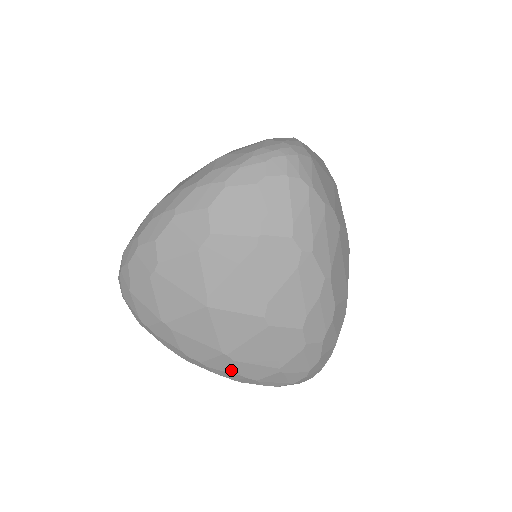
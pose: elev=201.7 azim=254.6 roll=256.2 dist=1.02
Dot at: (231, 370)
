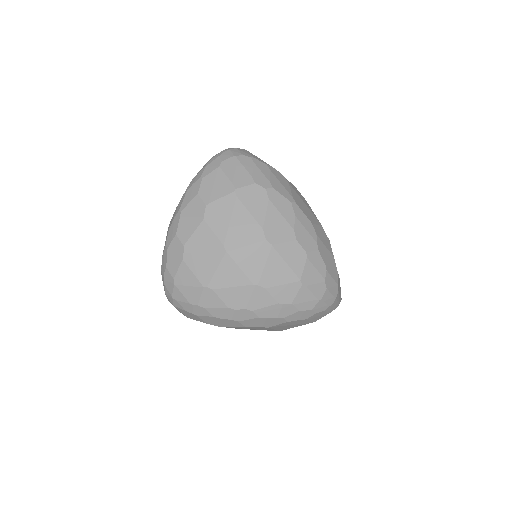
Dot at: (269, 302)
